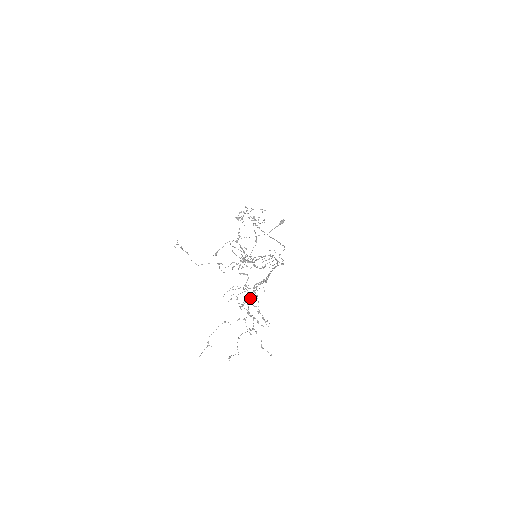
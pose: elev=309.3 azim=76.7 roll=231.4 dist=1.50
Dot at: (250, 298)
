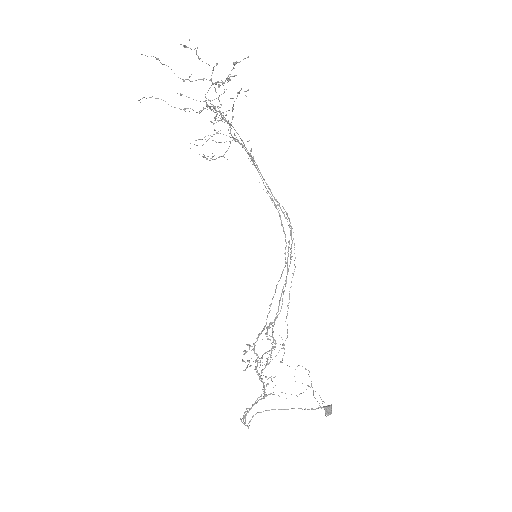
Dot at: (224, 120)
